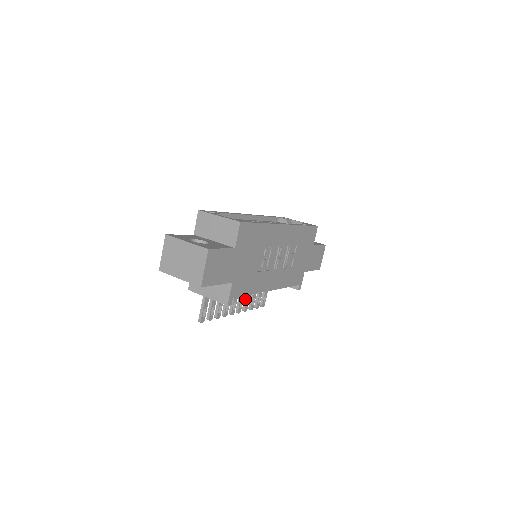
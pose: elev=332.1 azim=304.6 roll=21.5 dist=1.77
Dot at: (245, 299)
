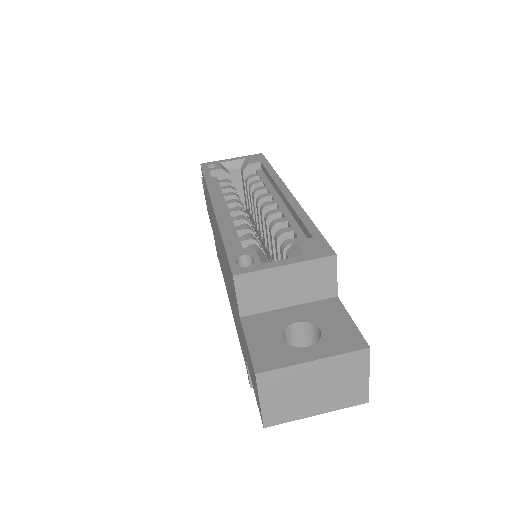
Dot at: occluded
